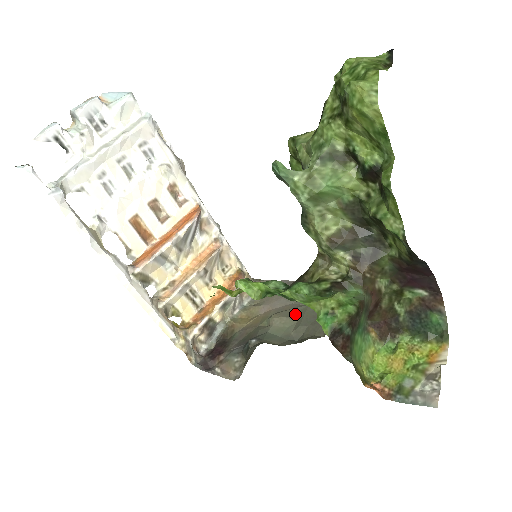
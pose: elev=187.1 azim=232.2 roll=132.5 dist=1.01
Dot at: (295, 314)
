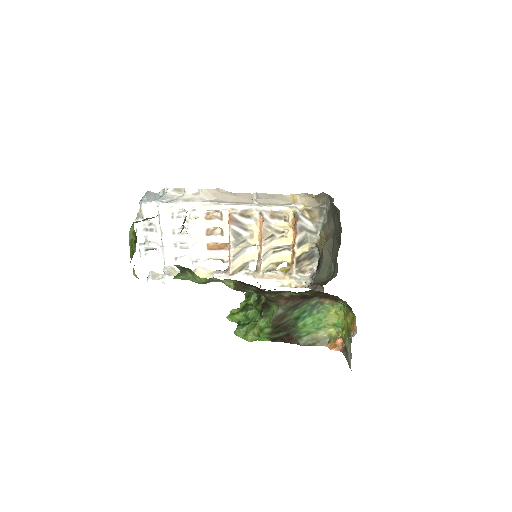
Dot at: (332, 244)
